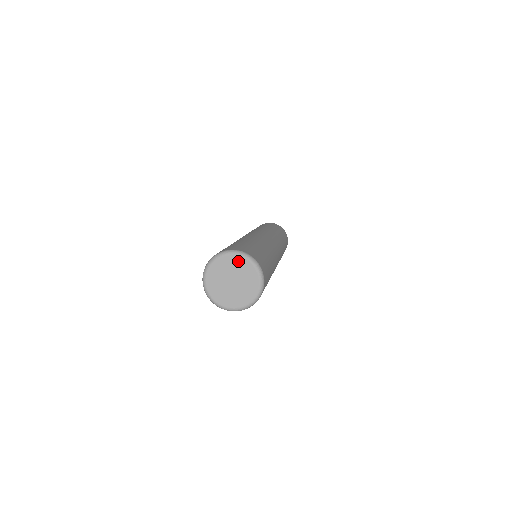
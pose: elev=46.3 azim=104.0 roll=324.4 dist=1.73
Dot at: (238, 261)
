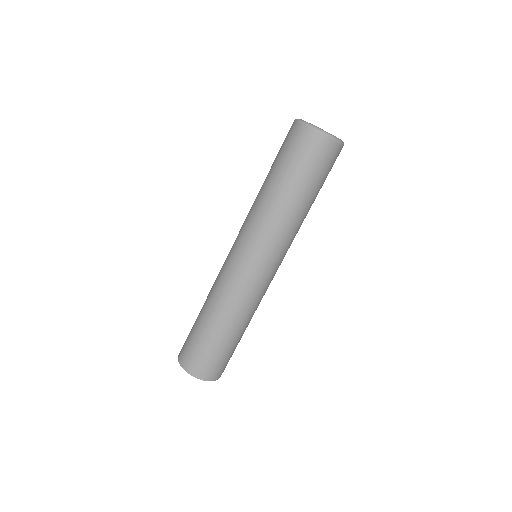
Dot at: occluded
